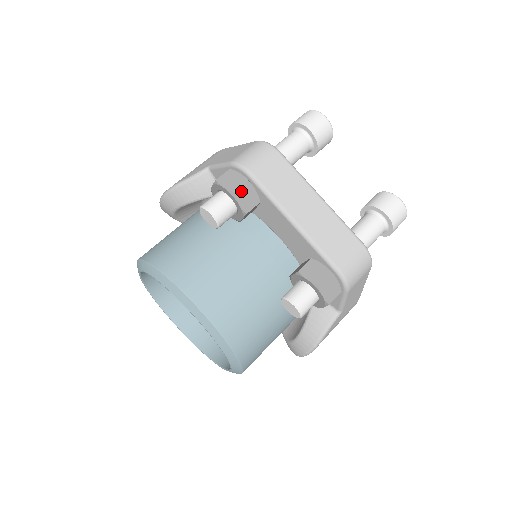
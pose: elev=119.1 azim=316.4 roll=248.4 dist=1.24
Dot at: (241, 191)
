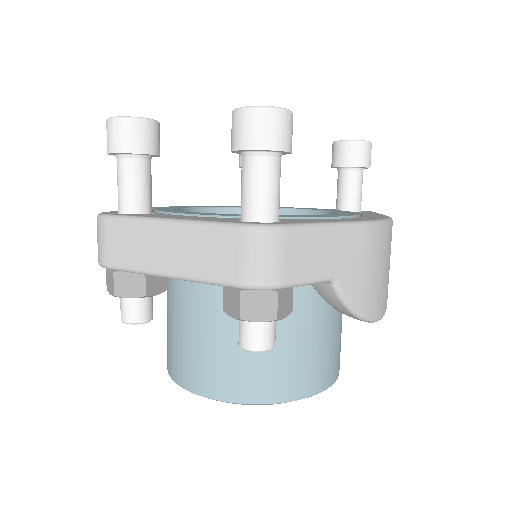
Dot at: (118, 287)
